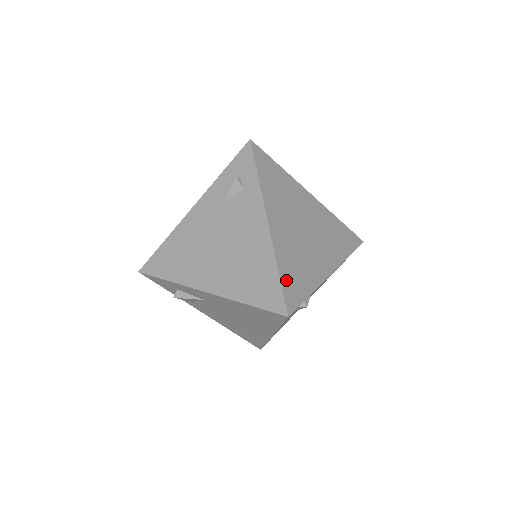
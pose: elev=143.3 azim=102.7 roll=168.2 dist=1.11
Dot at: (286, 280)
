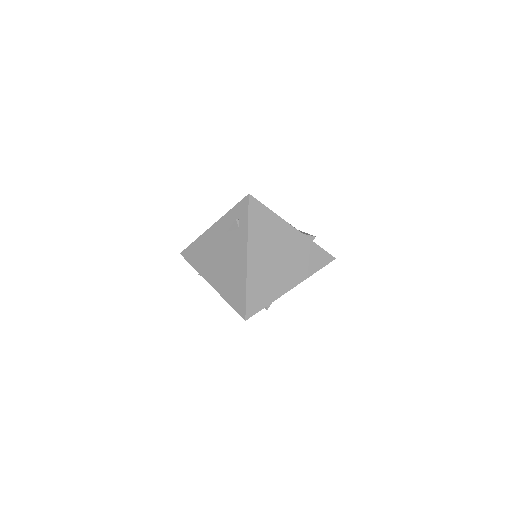
Dot at: (251, 297)
